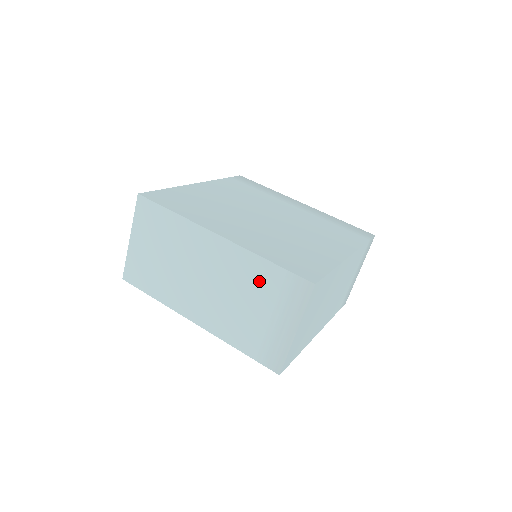
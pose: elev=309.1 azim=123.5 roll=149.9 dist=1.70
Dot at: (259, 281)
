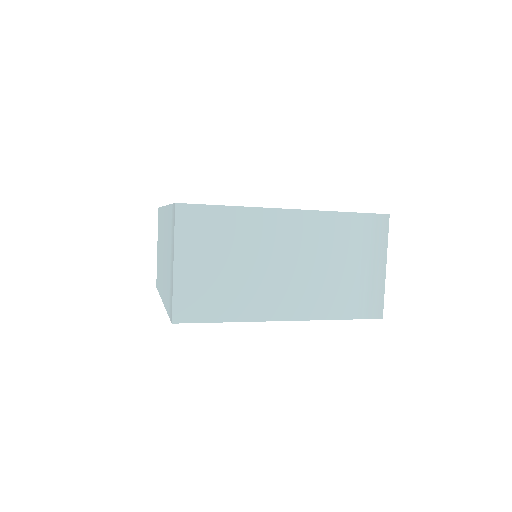
Dot at: (342, 236)
